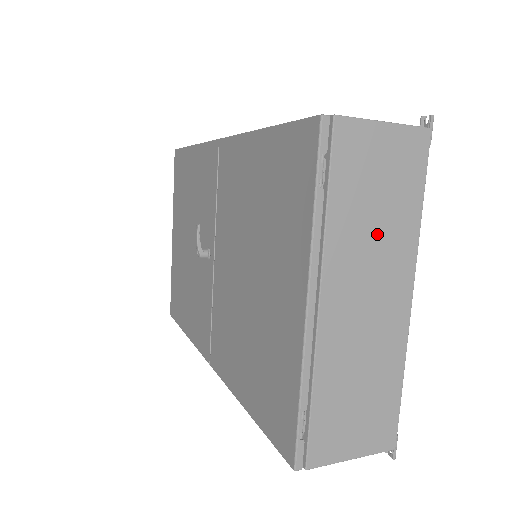
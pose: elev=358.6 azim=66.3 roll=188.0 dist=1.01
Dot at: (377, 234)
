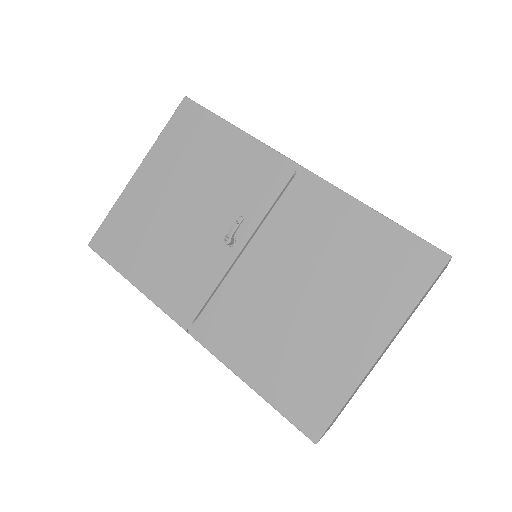
Dot at: occluded
